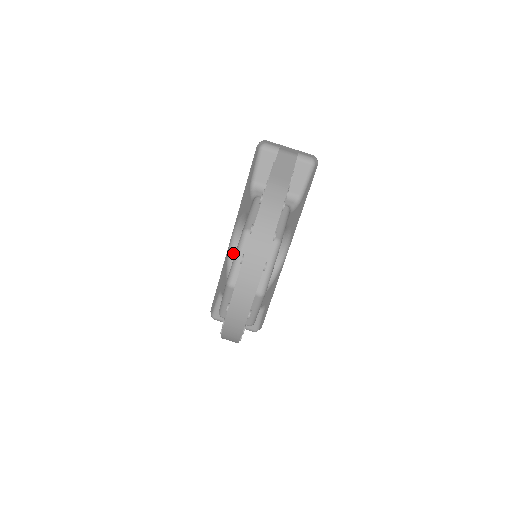
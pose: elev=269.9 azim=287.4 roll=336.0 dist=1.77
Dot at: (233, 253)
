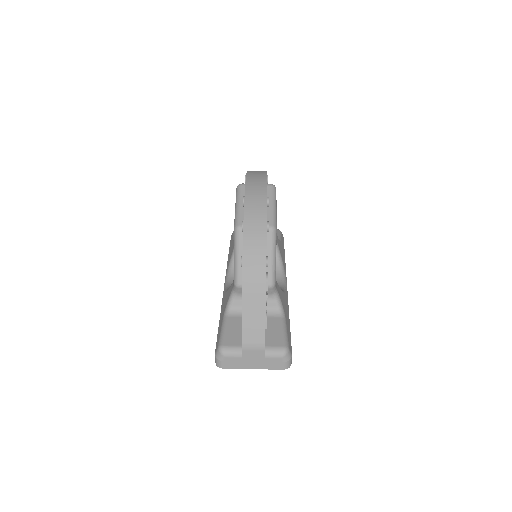
Dot at: occluded
